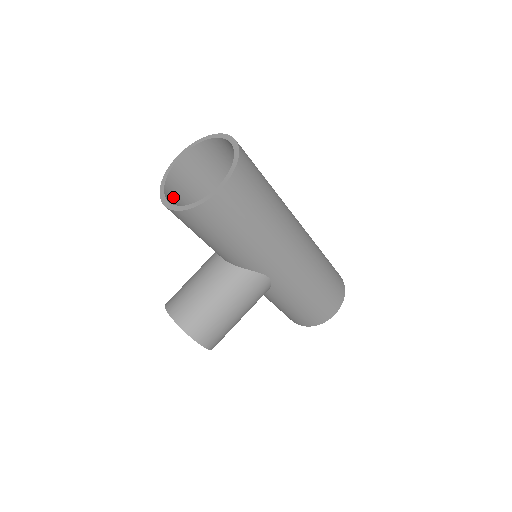
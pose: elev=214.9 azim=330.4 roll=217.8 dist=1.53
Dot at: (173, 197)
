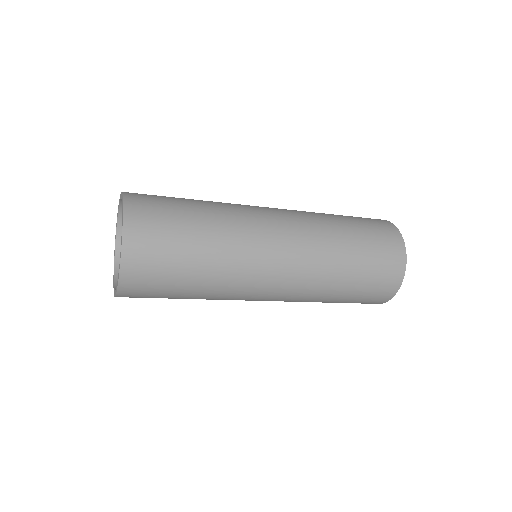
Dot at: occluded
